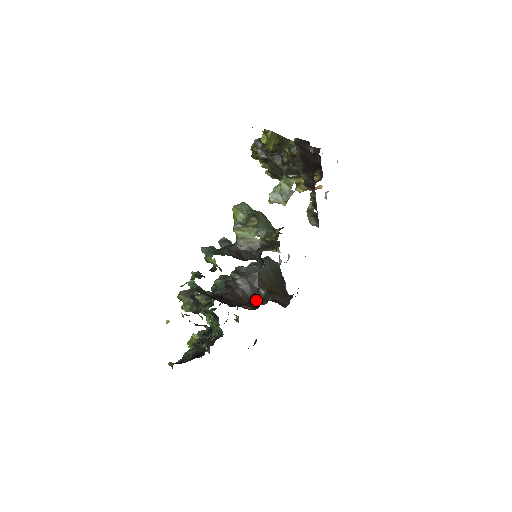
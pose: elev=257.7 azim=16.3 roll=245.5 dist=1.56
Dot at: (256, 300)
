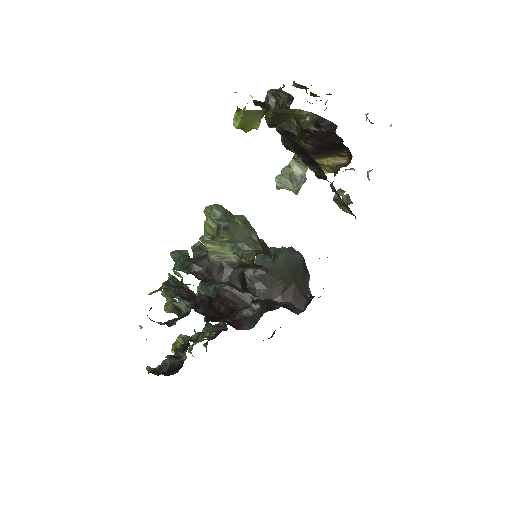
Dot at: (243, 319)
